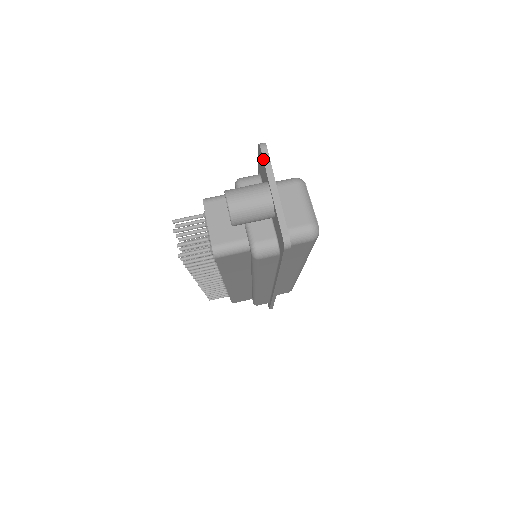
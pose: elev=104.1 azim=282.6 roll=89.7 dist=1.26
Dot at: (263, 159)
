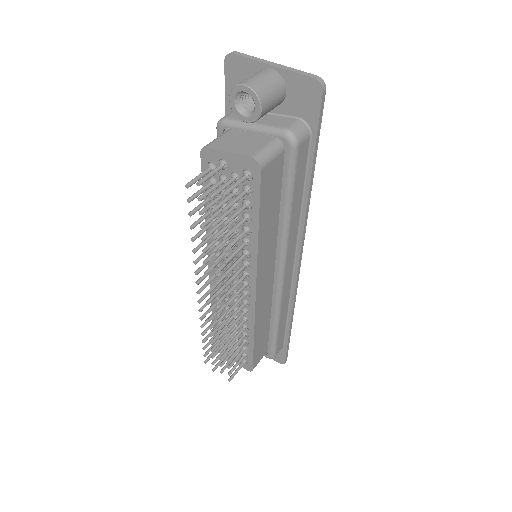
Dot at: (241, 56)
